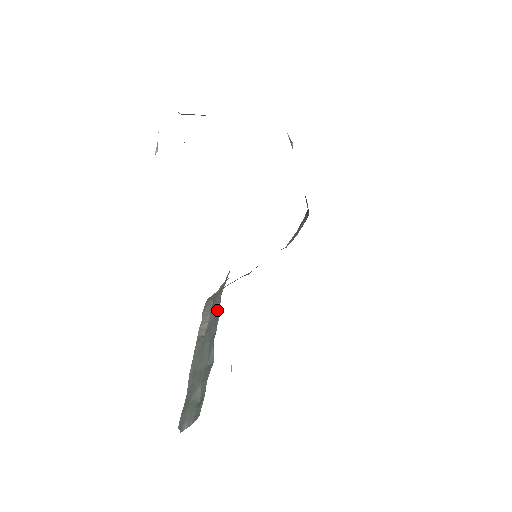
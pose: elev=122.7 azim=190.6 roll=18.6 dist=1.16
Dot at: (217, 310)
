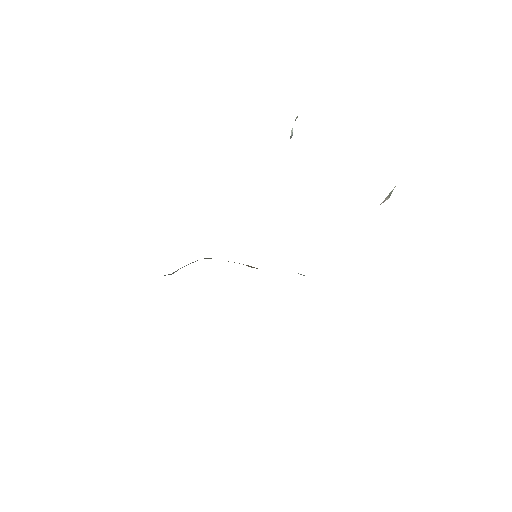
Dot at: occluded
